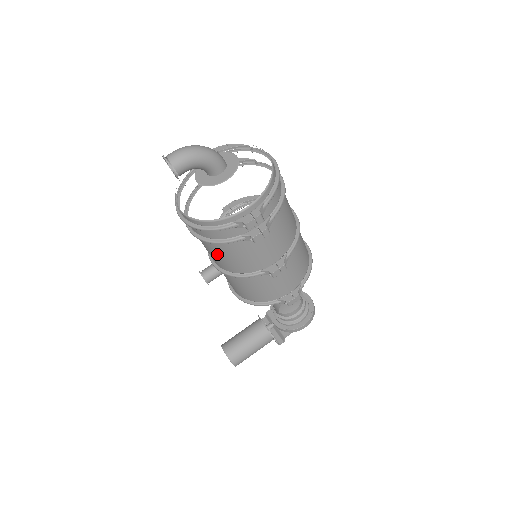
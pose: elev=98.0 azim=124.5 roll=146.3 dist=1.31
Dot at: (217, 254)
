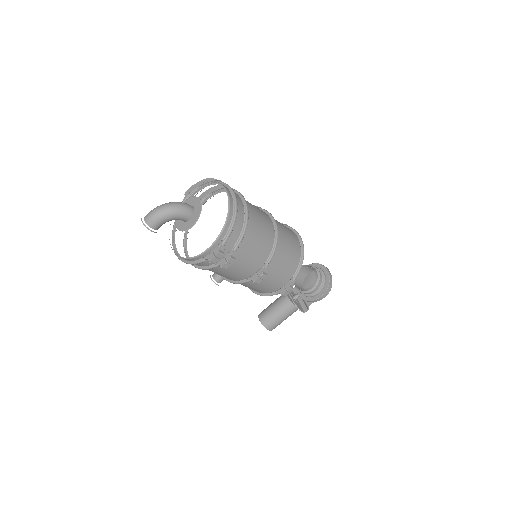
Dot at: occluded
